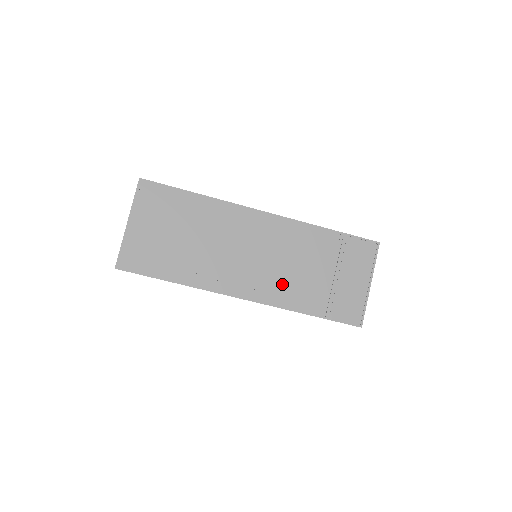
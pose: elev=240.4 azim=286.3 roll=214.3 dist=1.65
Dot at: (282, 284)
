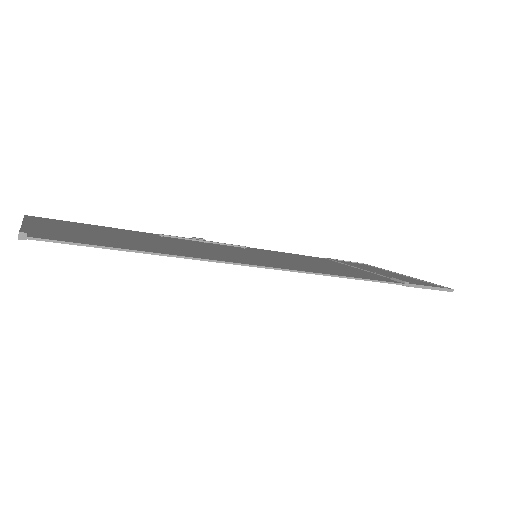
Dot at: occluded
